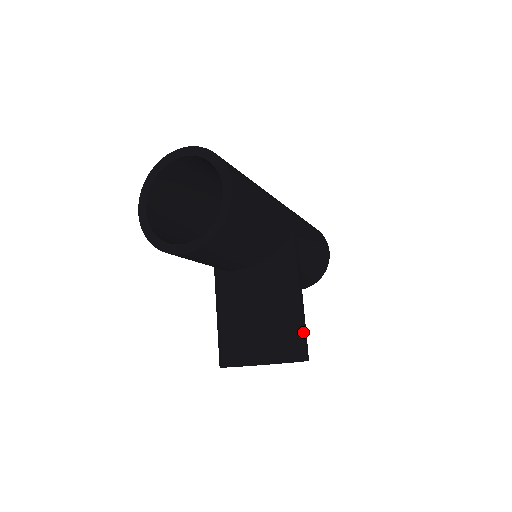
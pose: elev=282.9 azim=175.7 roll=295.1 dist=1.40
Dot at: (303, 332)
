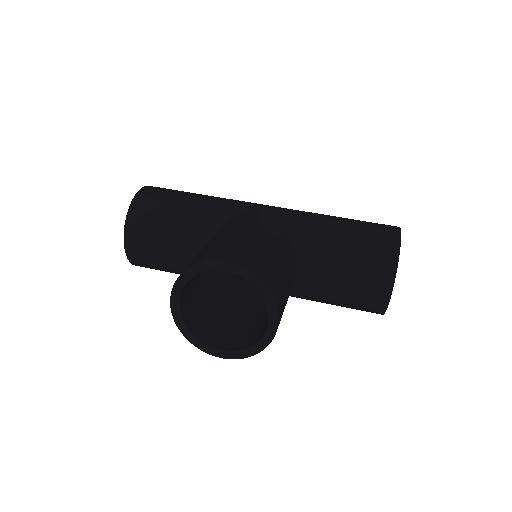
Dot at: (235, 248)
